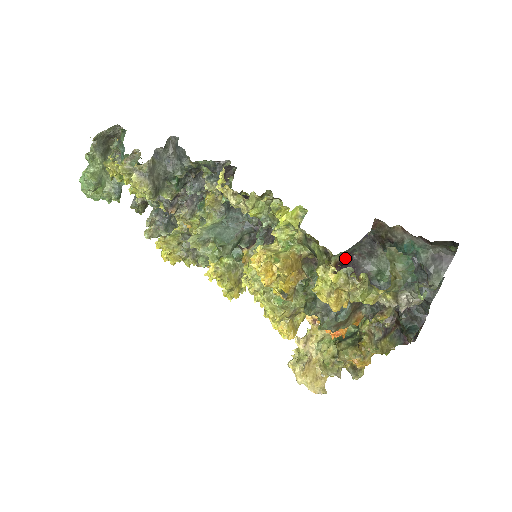
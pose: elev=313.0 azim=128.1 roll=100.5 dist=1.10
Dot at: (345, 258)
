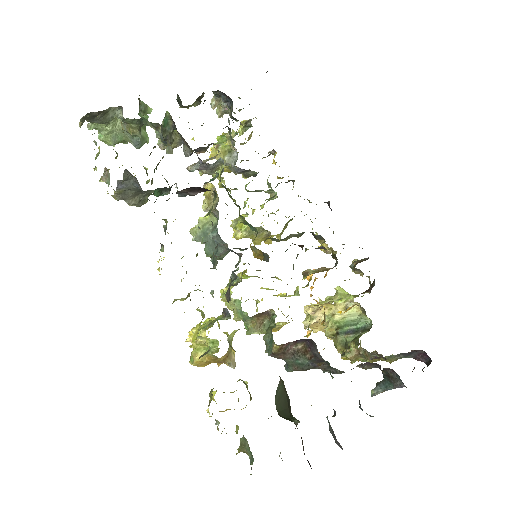
Dot at: occluded
